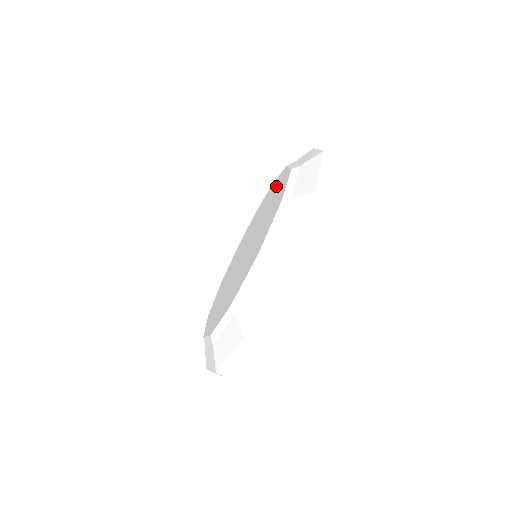
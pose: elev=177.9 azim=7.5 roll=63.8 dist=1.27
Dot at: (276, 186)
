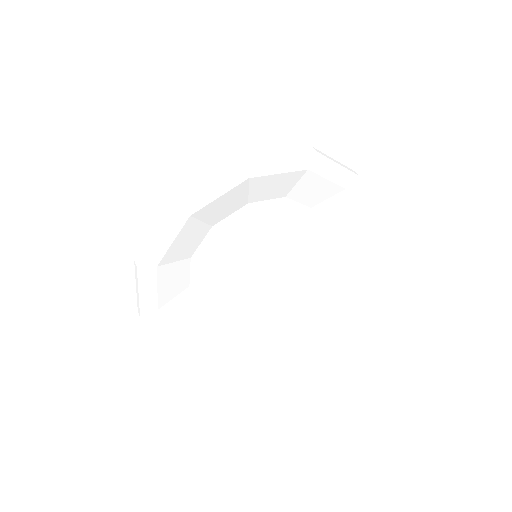
Dot at: occluded
